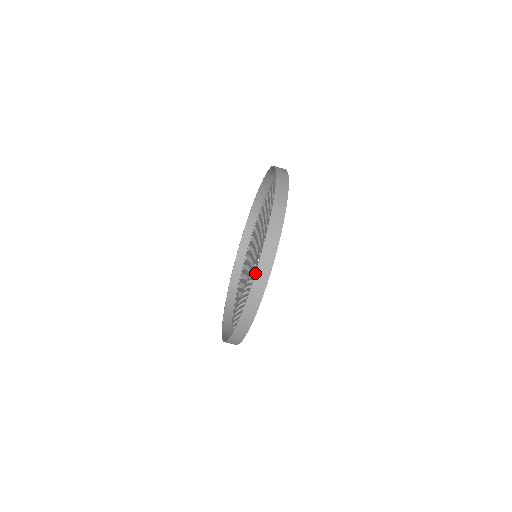
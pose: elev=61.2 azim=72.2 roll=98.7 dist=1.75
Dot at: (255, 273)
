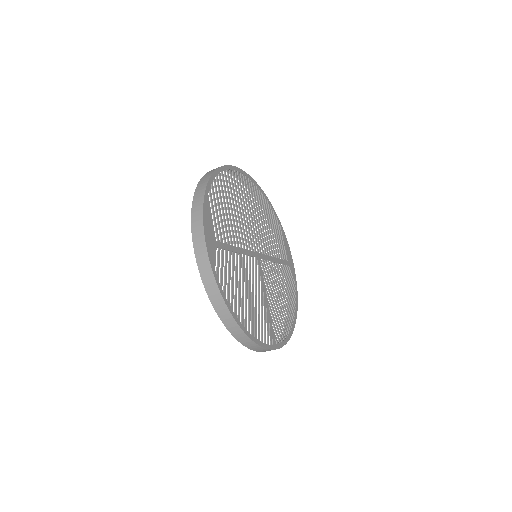
Dot at: occluded
